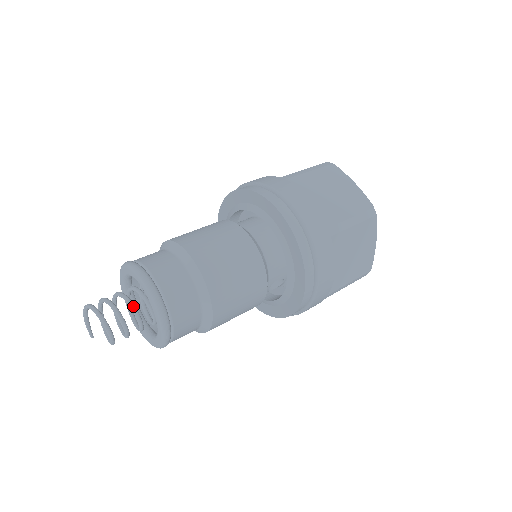
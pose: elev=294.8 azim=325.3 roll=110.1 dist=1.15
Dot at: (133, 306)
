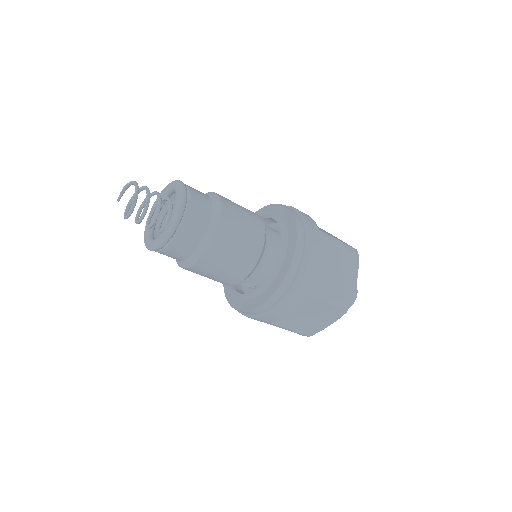
Dot at: (159, 211)
